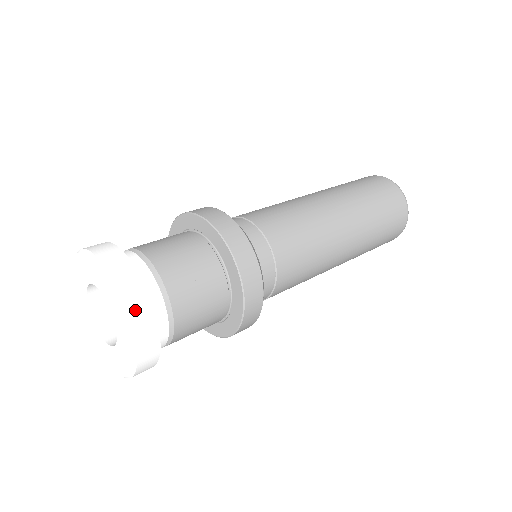
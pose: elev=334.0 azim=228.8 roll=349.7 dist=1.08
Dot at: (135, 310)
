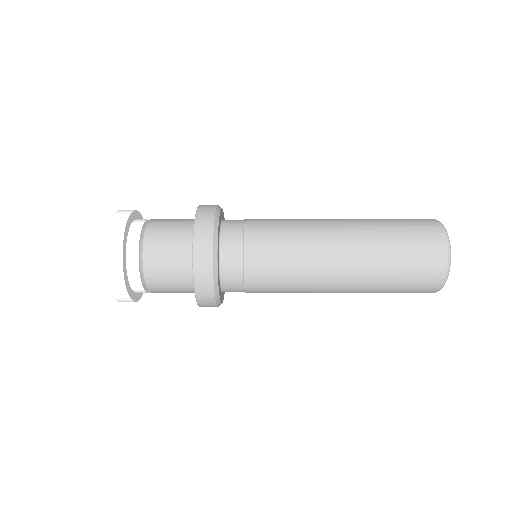
Dot at: (111, 270)
